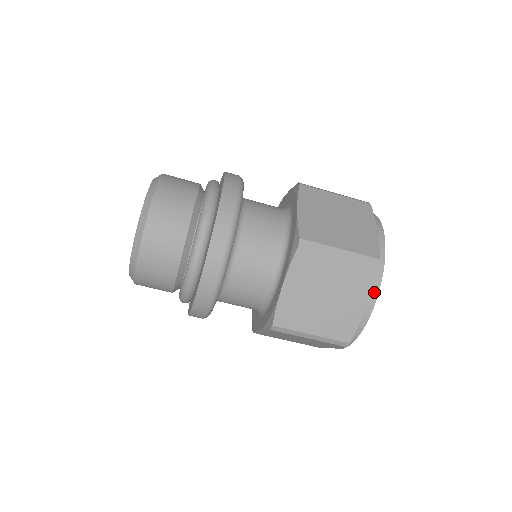
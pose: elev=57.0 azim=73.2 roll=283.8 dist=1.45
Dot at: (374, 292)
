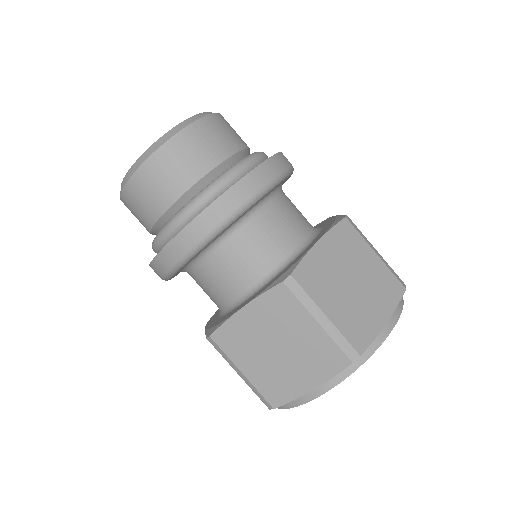
Dot at: (331, 382)
